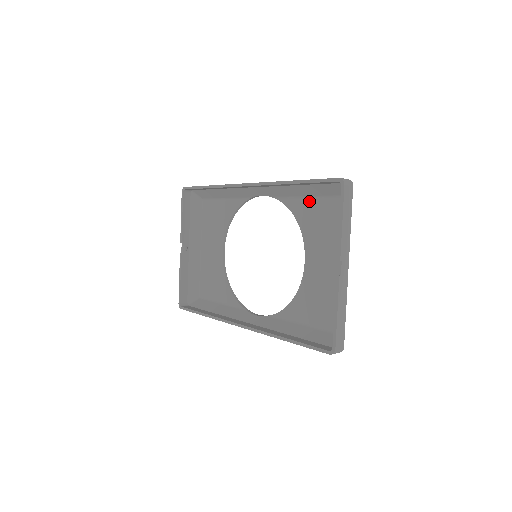
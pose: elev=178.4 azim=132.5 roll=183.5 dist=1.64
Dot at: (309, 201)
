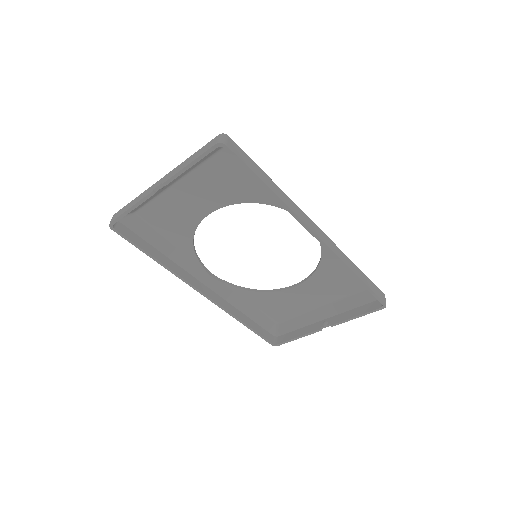
Dot at: (343, 267)
